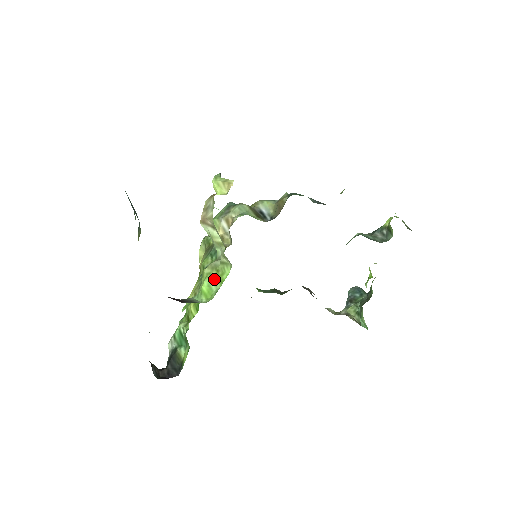
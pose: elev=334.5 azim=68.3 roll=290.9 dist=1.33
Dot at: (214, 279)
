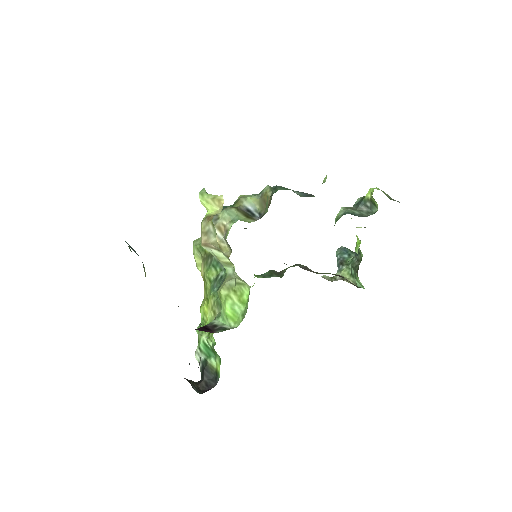
Dot at: (235, 301)
